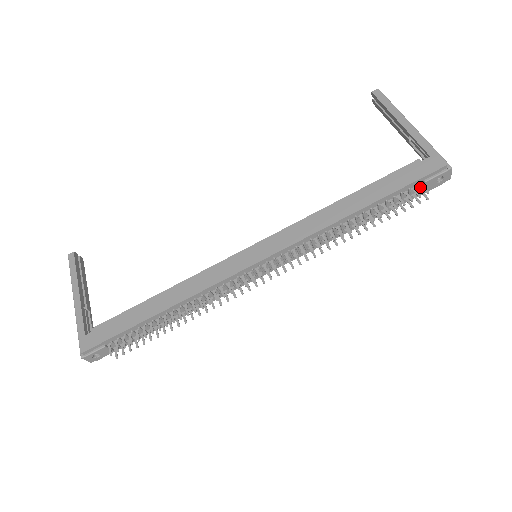
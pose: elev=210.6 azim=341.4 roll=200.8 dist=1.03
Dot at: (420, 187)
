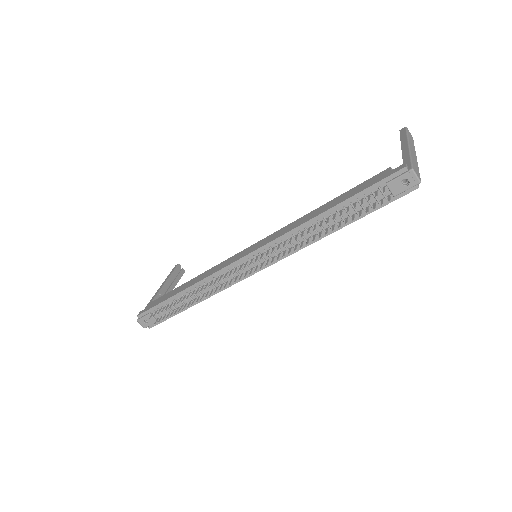
Dot at: (386, 191)
